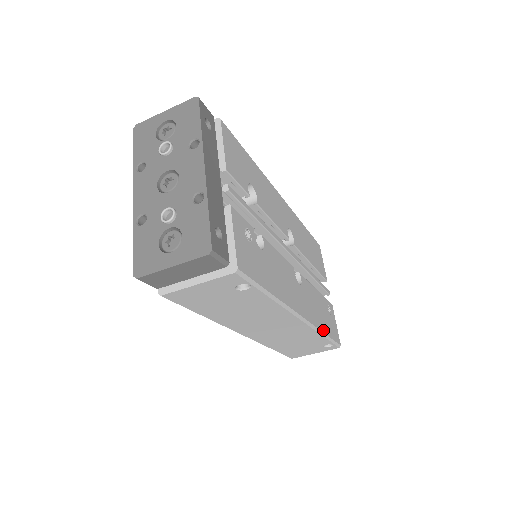
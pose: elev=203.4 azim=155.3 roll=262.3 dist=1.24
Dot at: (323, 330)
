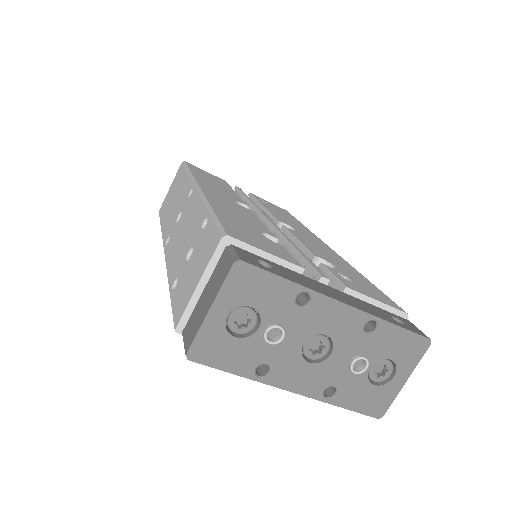
Dot at: (303, 226)
